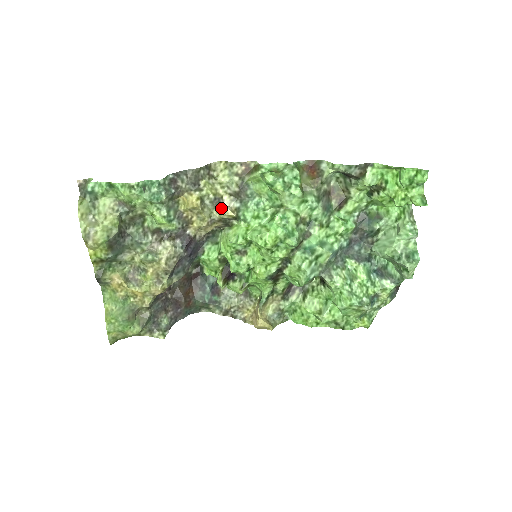
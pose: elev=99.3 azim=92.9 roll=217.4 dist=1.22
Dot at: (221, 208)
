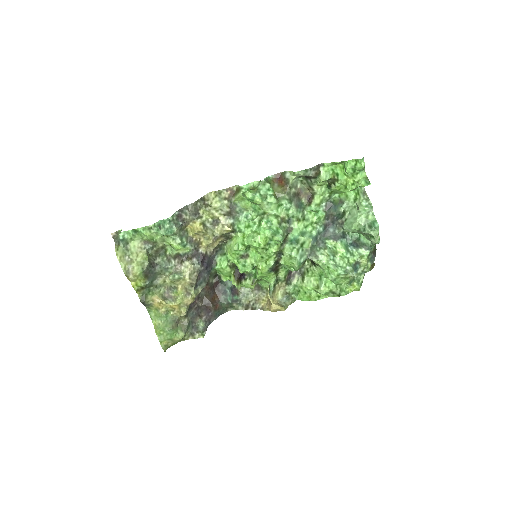
Dot at: (220, 227)
